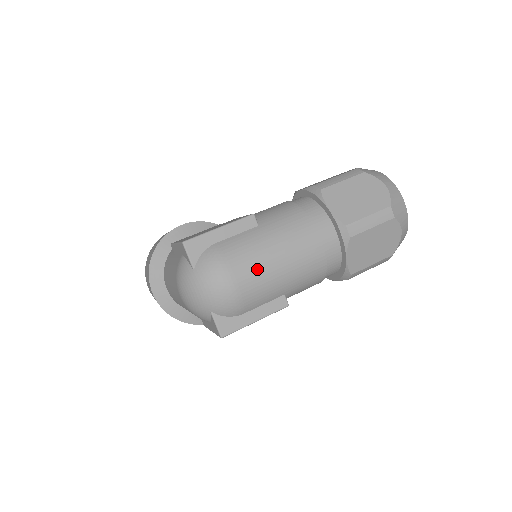
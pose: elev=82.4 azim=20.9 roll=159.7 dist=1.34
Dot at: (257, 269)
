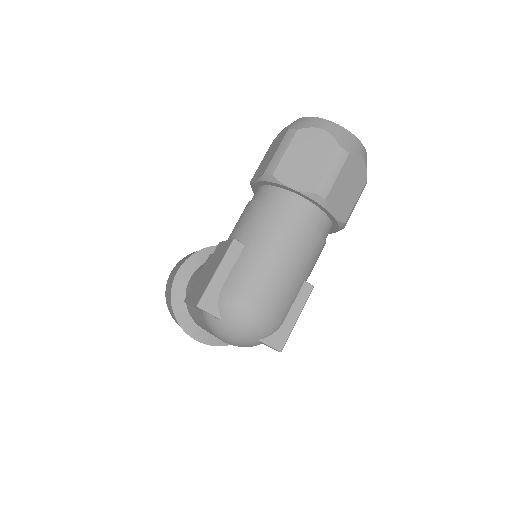
Dot at: (270, 283)
